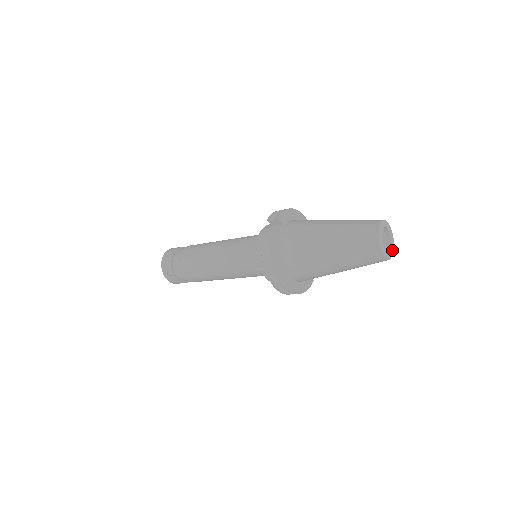
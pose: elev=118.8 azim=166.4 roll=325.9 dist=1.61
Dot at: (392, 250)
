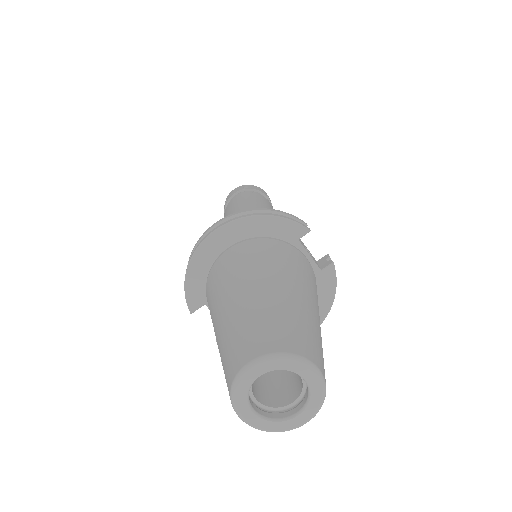
Dot at: (312, 382)
